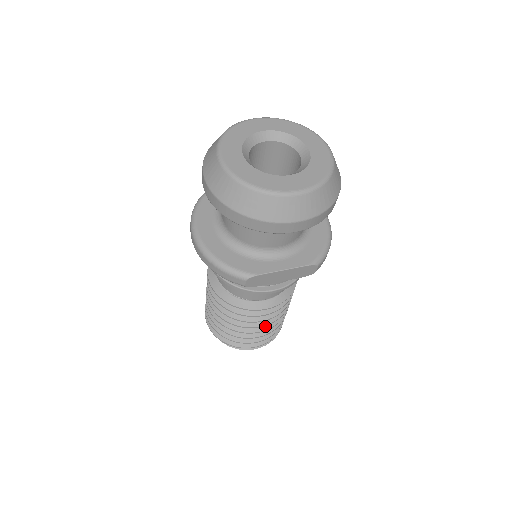
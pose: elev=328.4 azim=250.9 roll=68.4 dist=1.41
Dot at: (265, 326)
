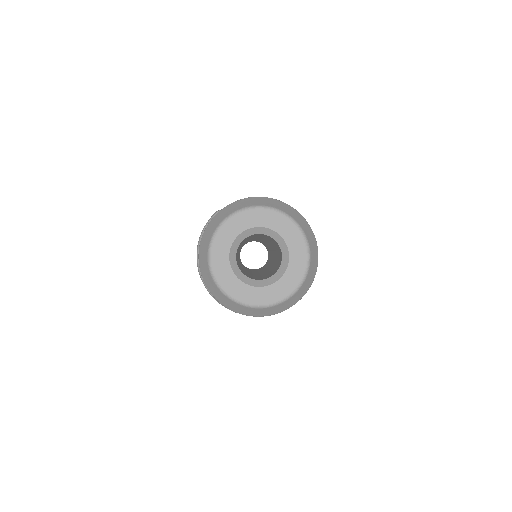
Dot at: occluded
